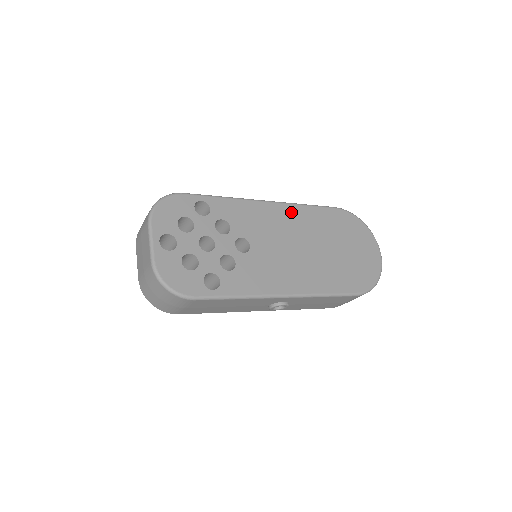
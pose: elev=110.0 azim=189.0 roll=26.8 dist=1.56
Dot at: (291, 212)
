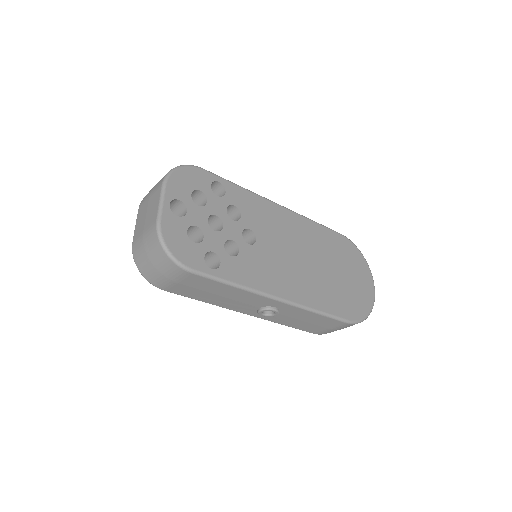
Dot at: (300, 223)
